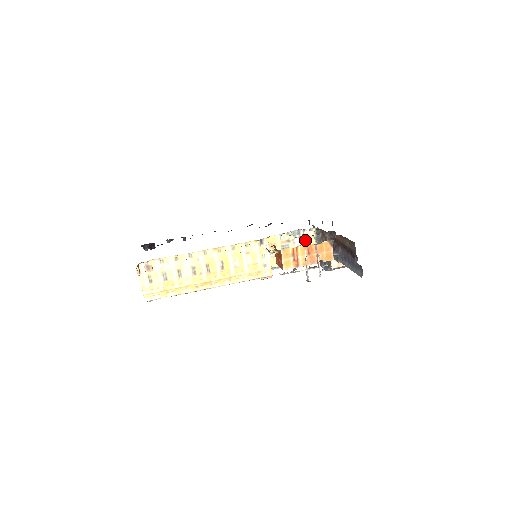
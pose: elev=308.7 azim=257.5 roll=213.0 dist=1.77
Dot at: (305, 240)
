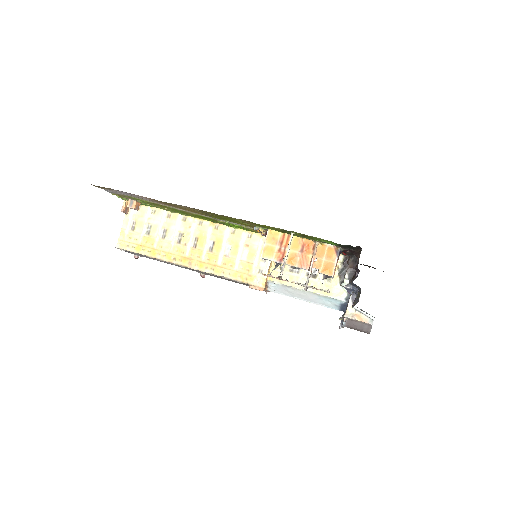
Dot at: occluded
